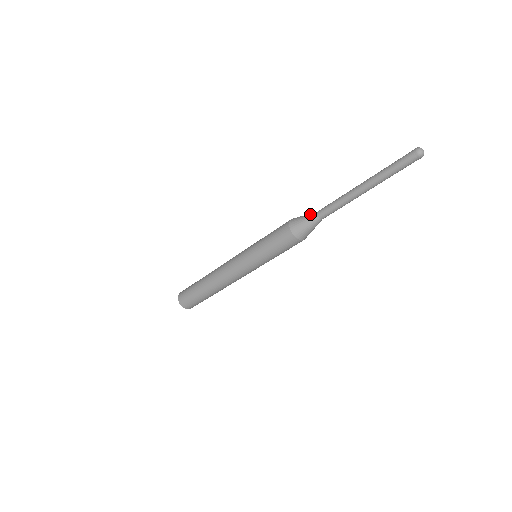
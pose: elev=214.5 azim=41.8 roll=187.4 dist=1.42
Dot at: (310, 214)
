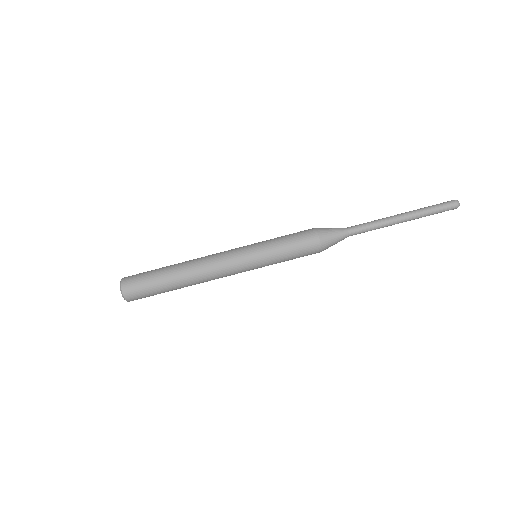
Dot at: occluded
